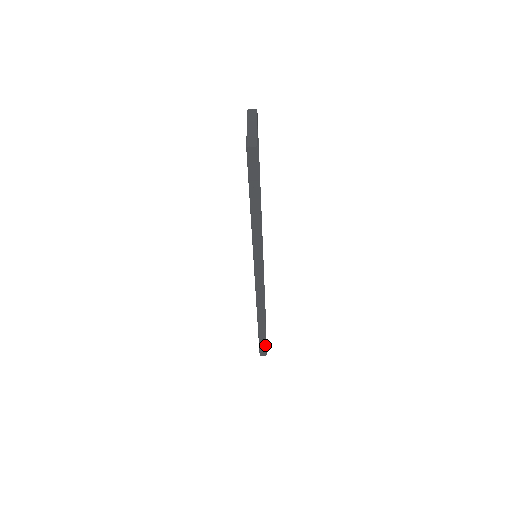
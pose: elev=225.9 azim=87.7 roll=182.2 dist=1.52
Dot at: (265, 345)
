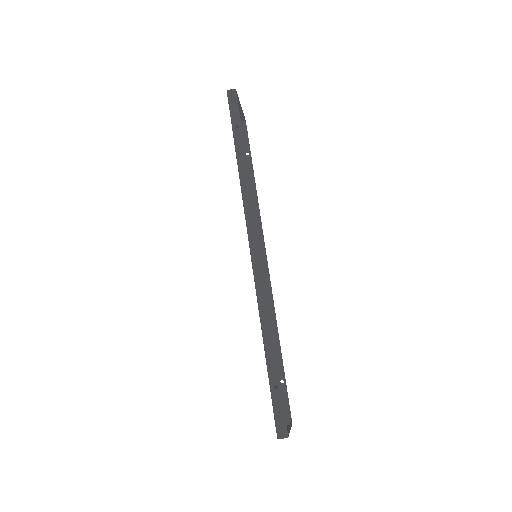
Dot at: (282, 406)
